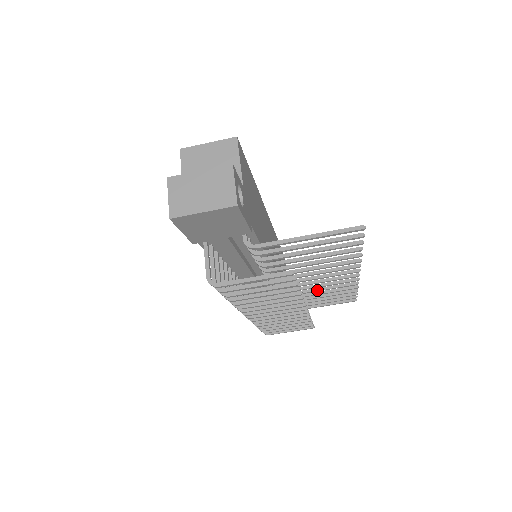
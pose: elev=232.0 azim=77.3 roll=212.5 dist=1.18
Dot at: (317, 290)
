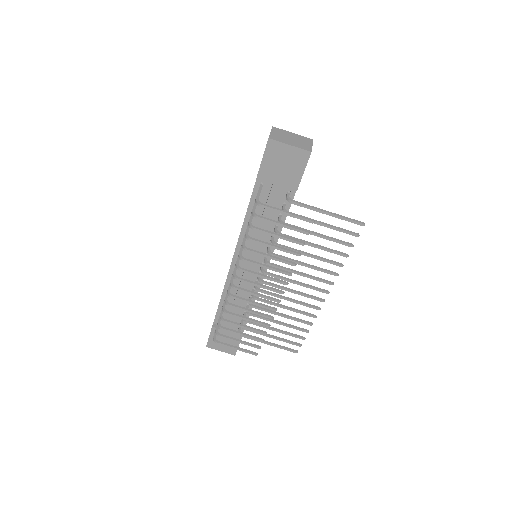
Dot at: (285, 306)
